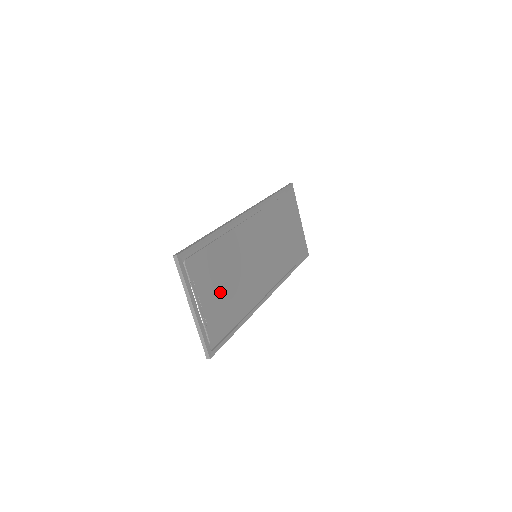
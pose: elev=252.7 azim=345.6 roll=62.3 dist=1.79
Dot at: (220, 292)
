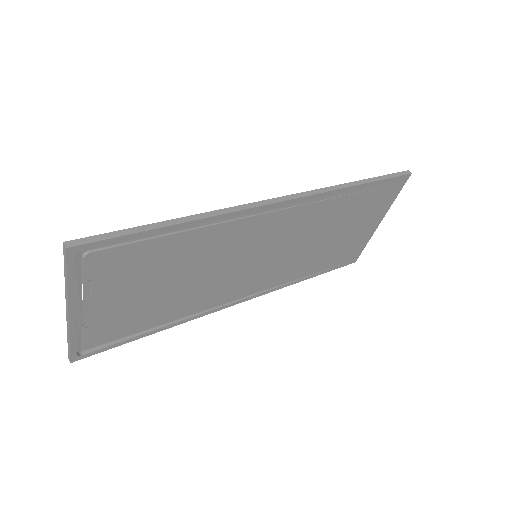
Dot at: (145, 294)
